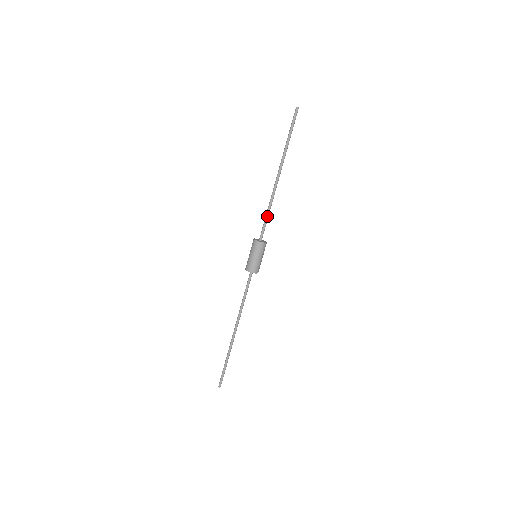
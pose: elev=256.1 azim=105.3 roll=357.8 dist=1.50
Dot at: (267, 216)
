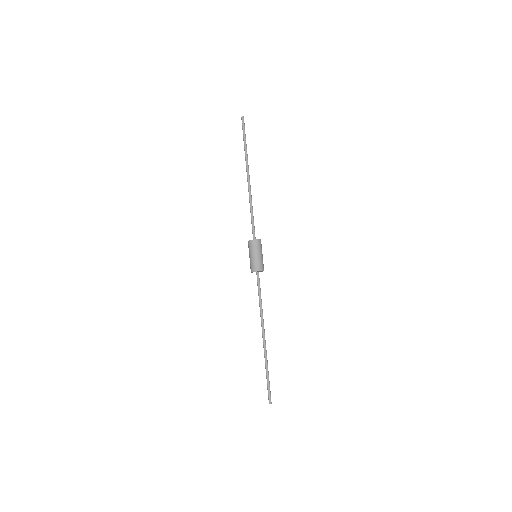
Dot at: (252, 216)
